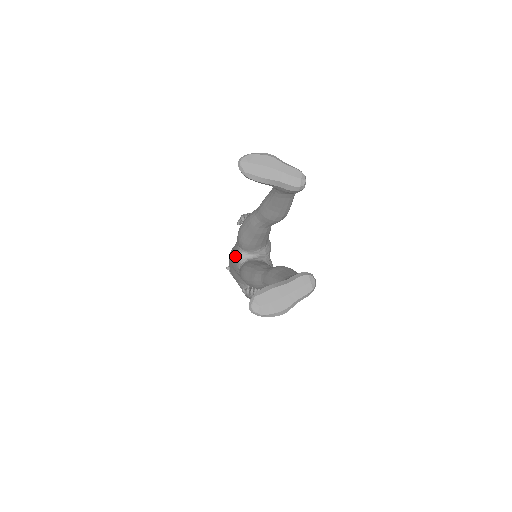
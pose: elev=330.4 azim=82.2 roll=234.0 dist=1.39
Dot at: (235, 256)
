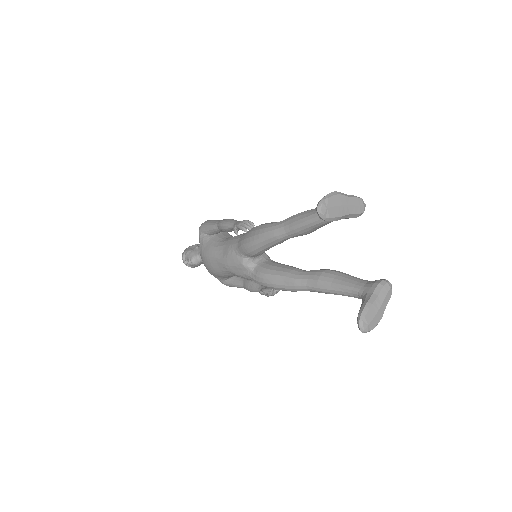
Dot at: (238, 264)
